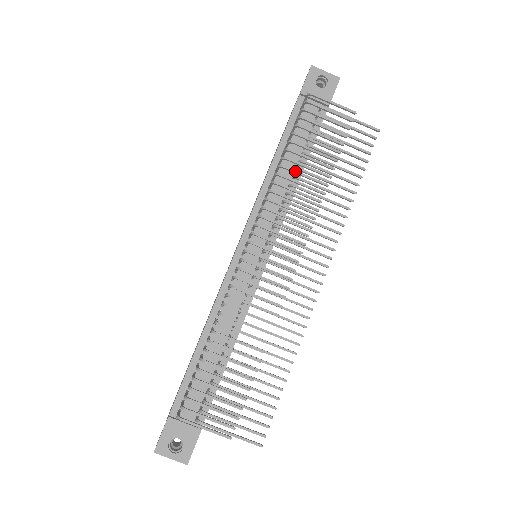
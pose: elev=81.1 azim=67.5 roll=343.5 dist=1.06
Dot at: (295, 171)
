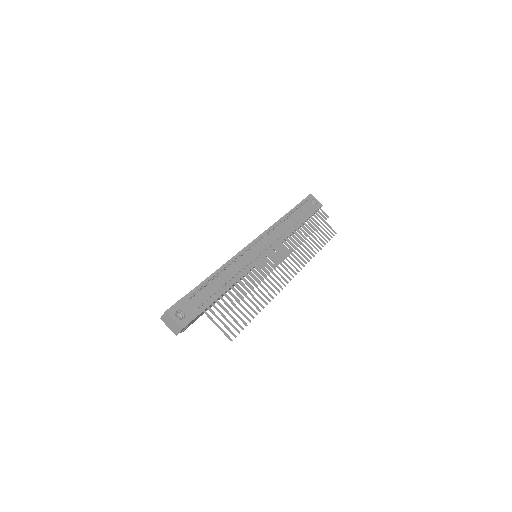
Dot at: (294, 222)
